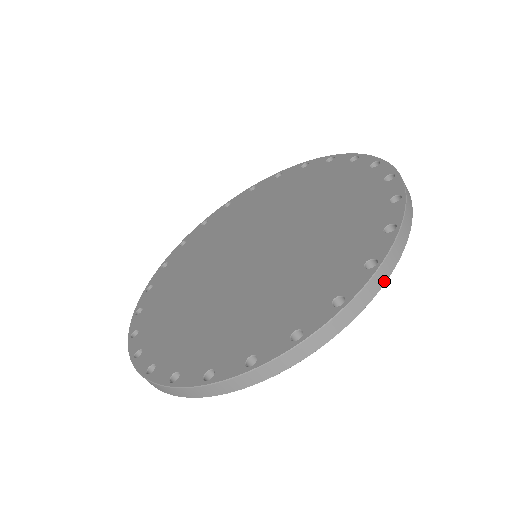
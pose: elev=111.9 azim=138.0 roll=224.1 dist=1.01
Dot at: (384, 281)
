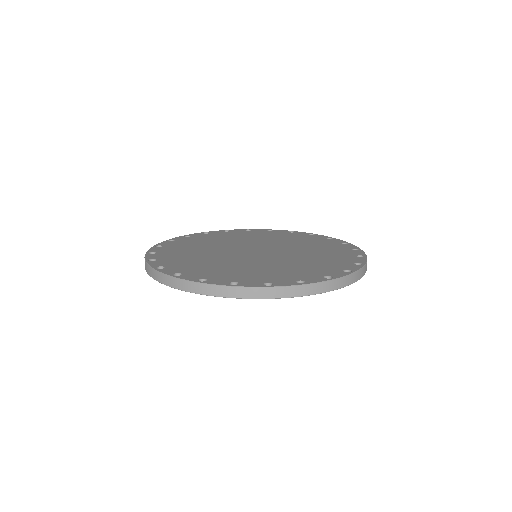
Dot at: (351, 283)
